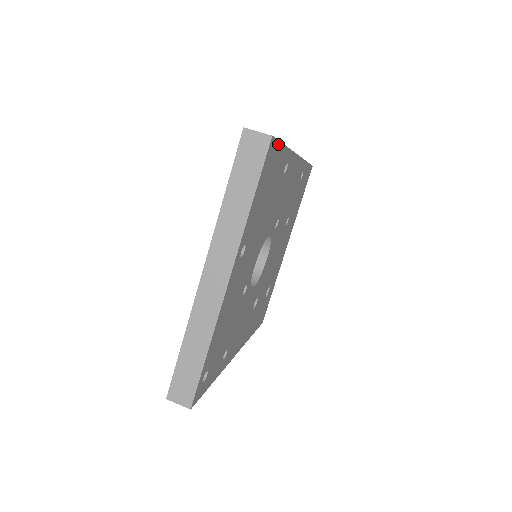
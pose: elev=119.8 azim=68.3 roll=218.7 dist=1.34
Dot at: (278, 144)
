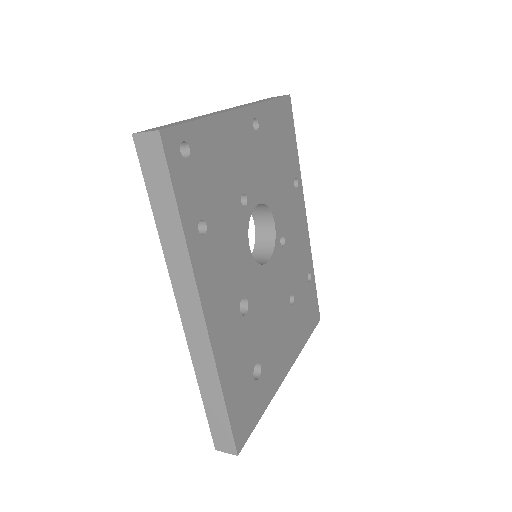
Dot at: (293, 123)
